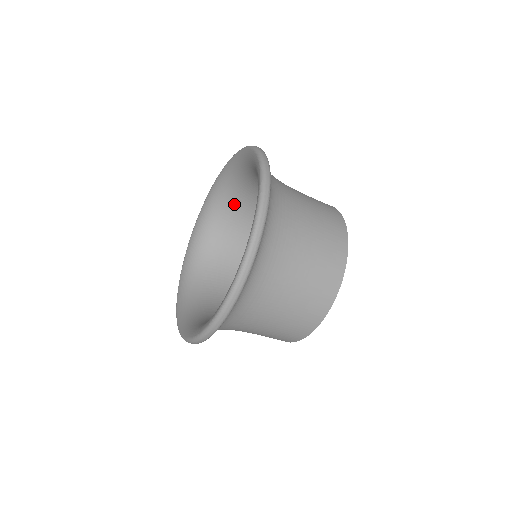
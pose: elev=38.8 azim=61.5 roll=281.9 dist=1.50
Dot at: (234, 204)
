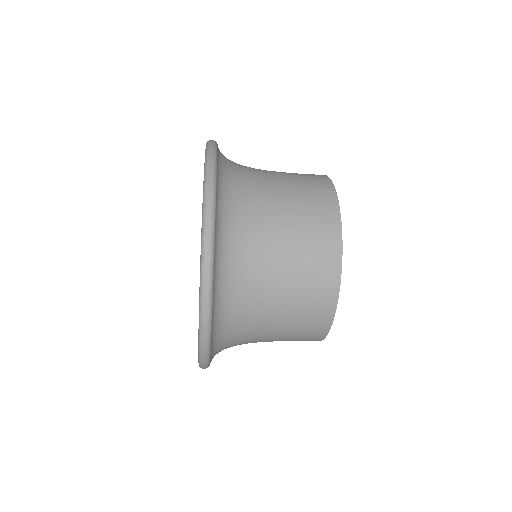
Dot at: occluded
